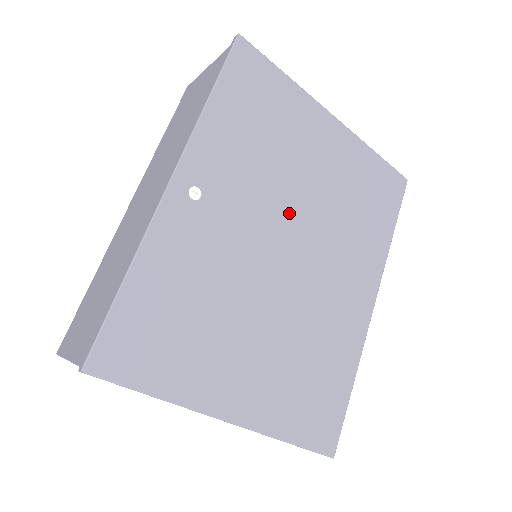
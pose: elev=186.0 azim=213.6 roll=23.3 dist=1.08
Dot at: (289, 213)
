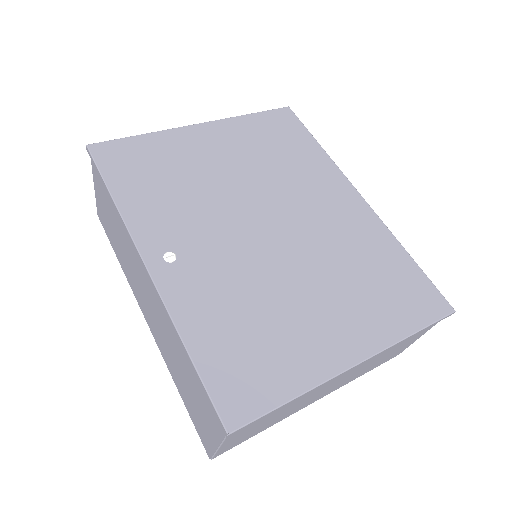
Dot at: (240, 205)
